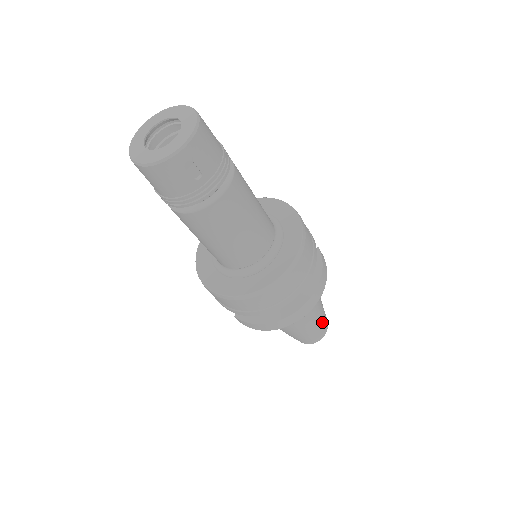
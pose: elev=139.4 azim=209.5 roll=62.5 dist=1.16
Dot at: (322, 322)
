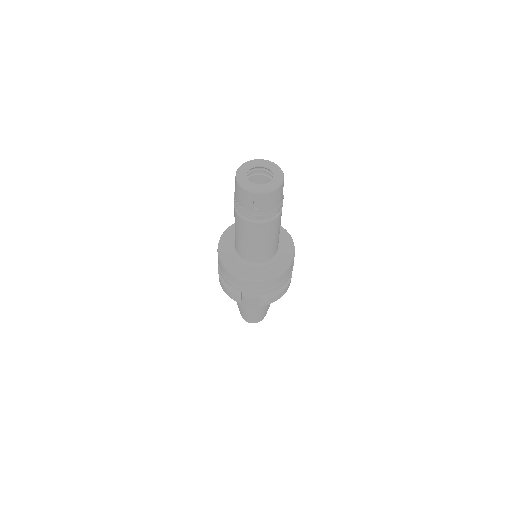
Dot at: occluded
